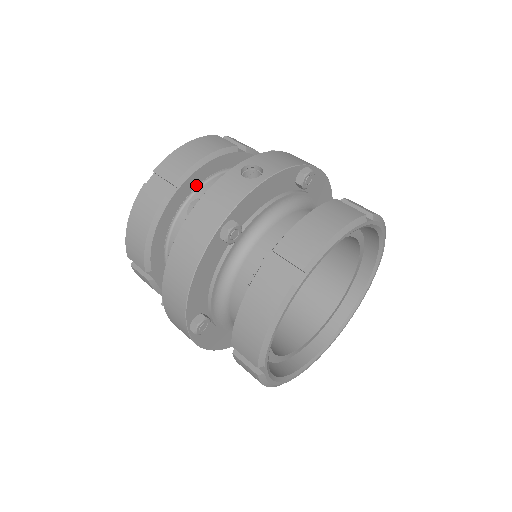
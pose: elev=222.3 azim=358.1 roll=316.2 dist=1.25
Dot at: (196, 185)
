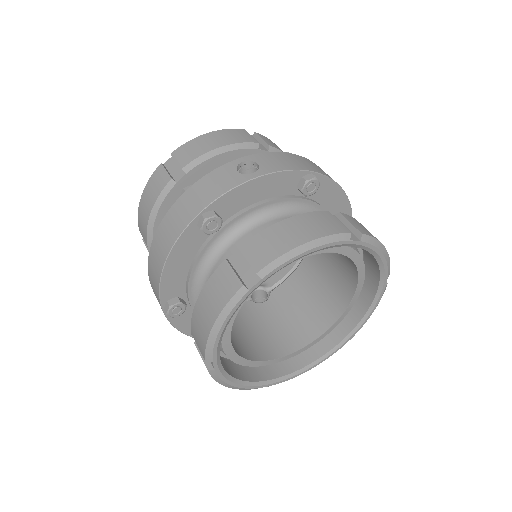
Dot at: occluded
